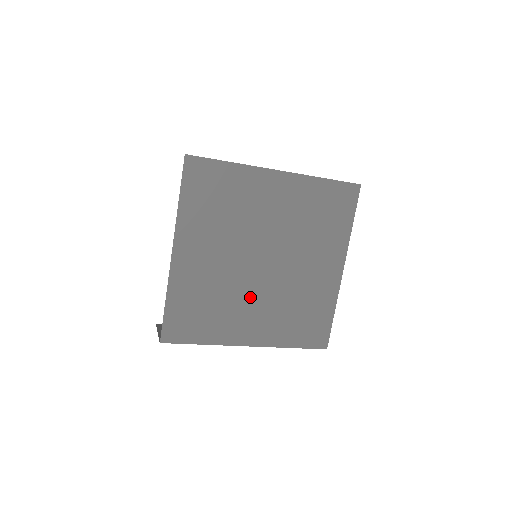
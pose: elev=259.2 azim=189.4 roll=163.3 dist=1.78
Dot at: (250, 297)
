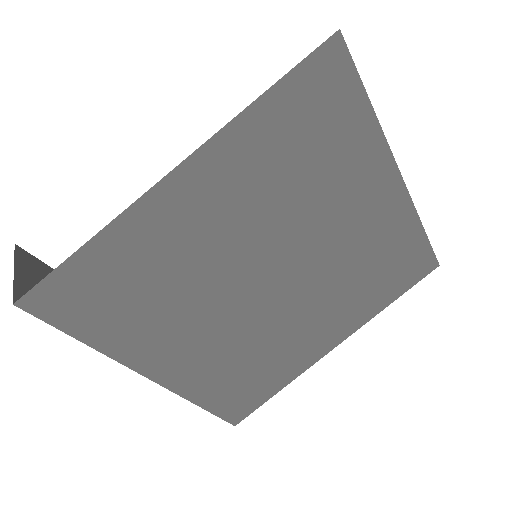
Dot at: (214, 316)
